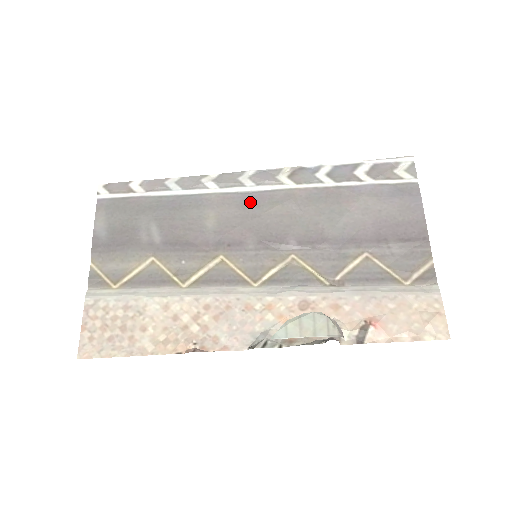
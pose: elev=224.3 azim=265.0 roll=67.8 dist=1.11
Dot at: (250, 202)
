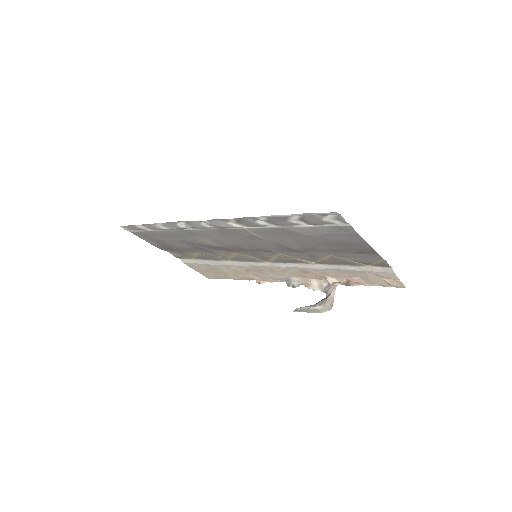
Dot at: (224, 234)
